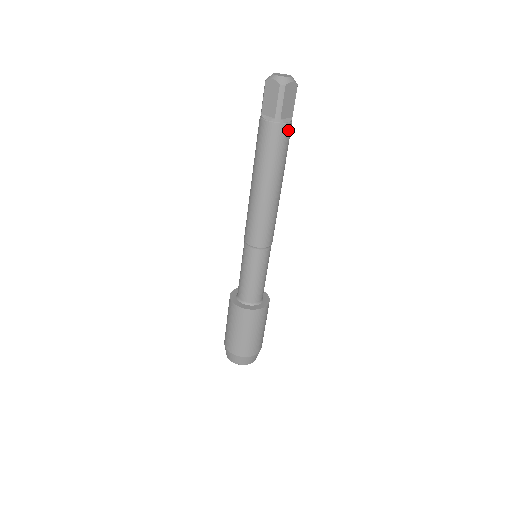
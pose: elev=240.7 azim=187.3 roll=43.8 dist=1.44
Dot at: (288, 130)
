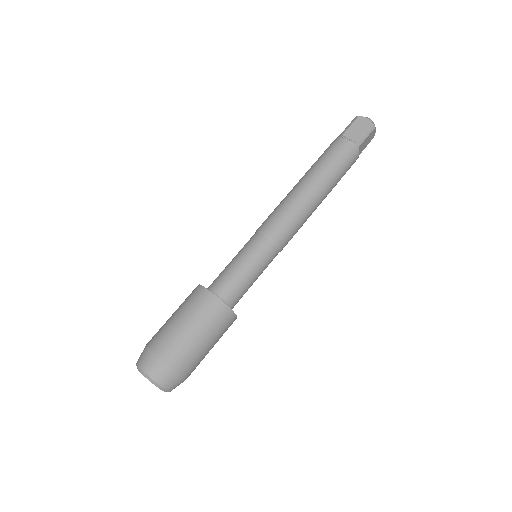
Dot at: (345, 145)
